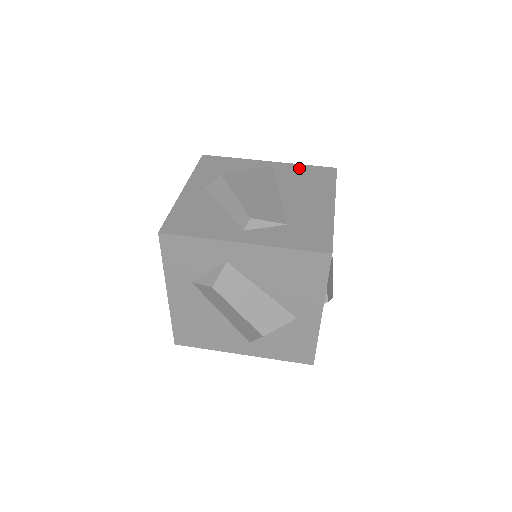
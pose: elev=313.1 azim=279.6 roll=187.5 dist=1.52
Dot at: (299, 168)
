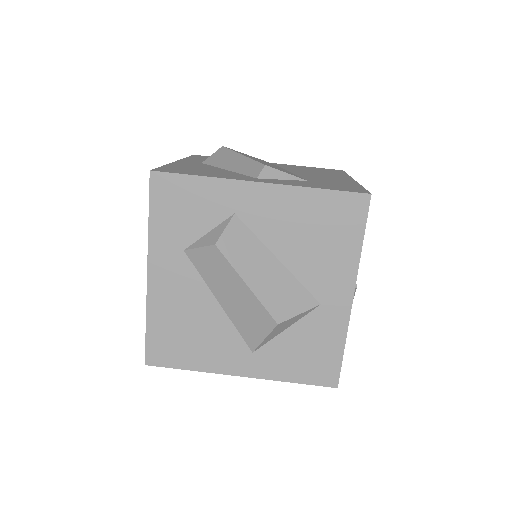
Dot at: (303, 167)
